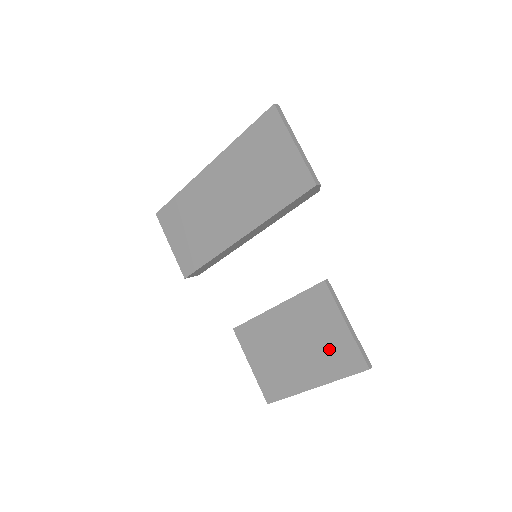
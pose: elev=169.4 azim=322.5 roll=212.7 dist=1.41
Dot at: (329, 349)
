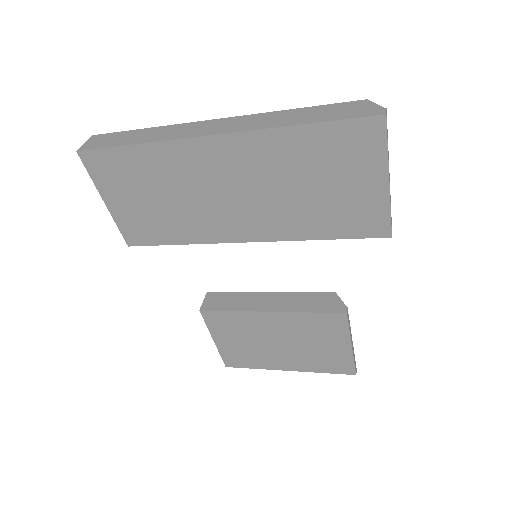
Dot at: (321, 355)
